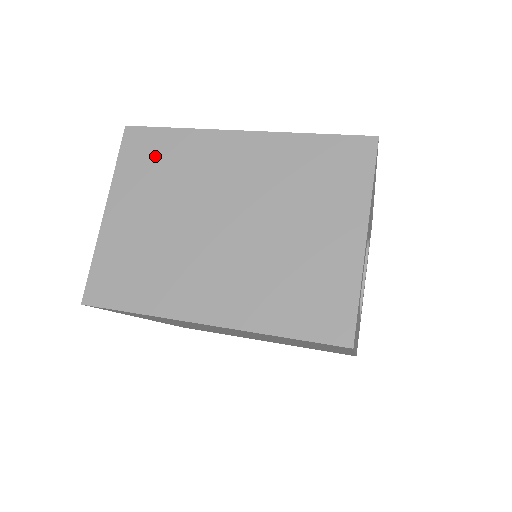
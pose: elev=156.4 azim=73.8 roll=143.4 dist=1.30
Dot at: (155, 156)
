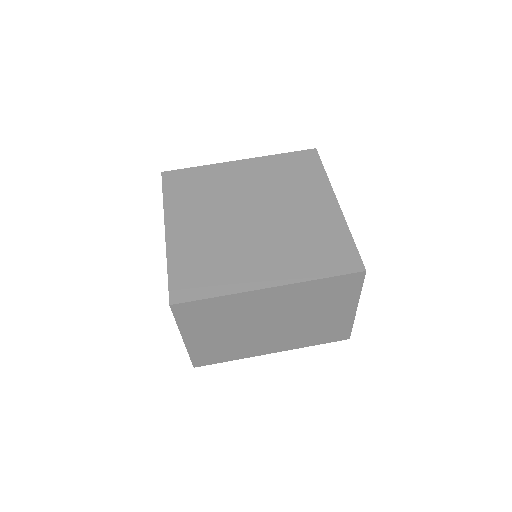
Dot at: (206, 313)
